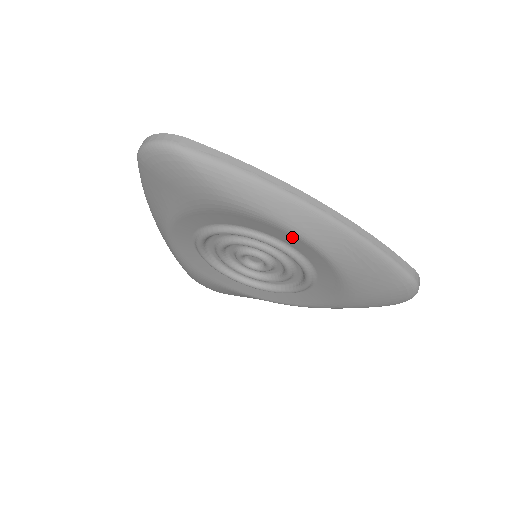
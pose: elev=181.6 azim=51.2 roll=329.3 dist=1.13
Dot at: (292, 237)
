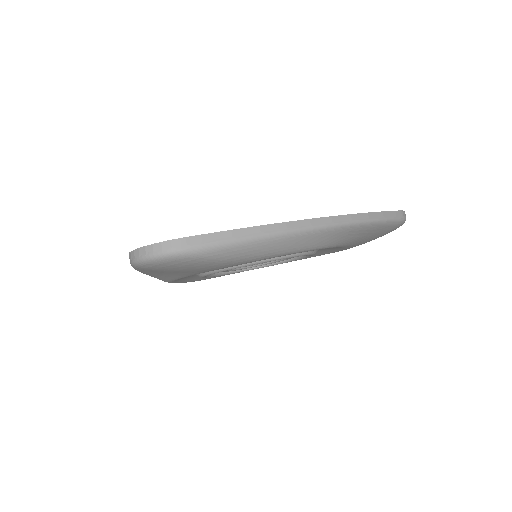
Dot at: occluded
